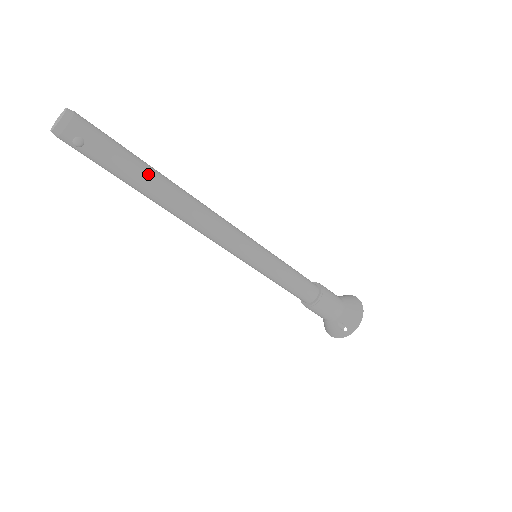
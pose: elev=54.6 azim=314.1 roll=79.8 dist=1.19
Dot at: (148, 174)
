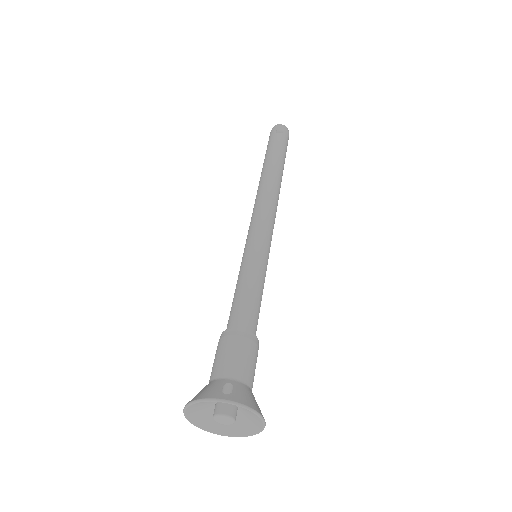
Dot at: (282, 163)
